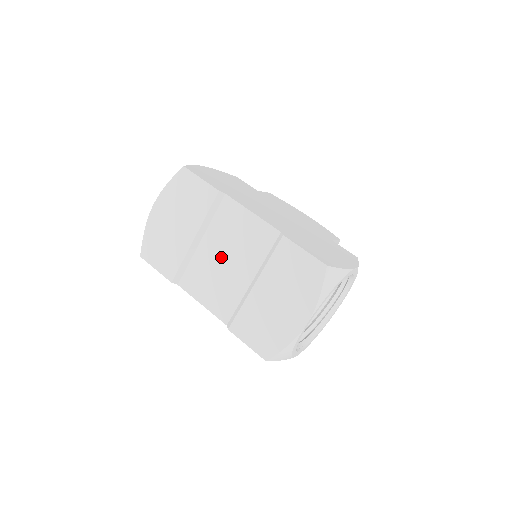
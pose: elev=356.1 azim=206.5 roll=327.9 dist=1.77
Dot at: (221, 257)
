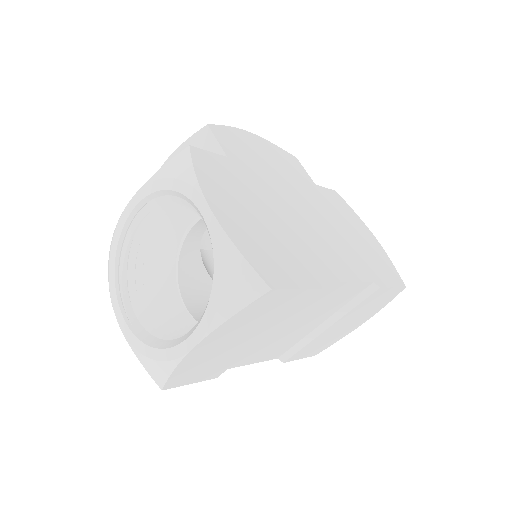
Dot at: (291, 328)
